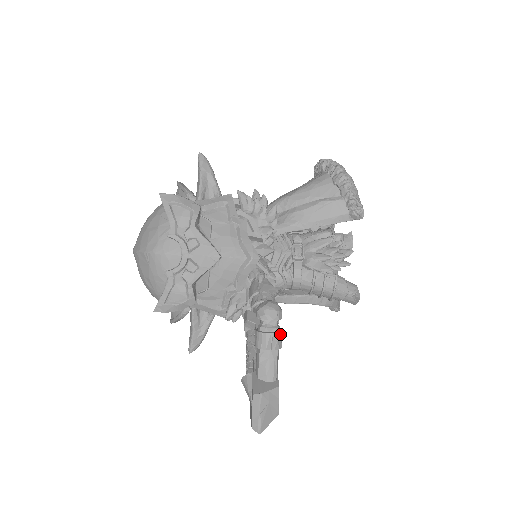
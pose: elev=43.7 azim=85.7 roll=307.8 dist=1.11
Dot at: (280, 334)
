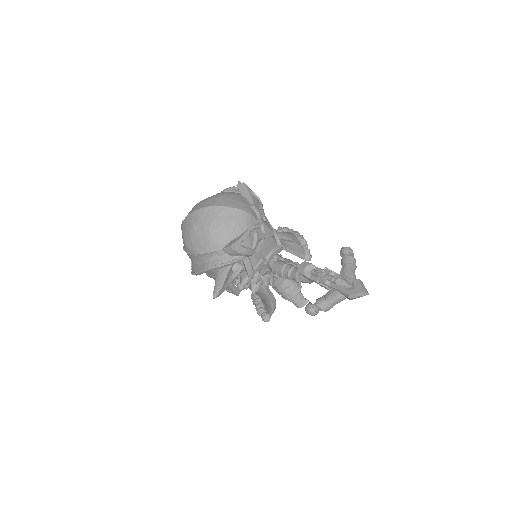
Dot at: occluded
